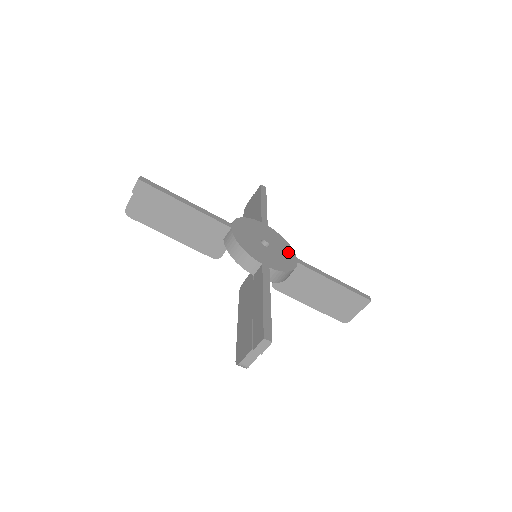
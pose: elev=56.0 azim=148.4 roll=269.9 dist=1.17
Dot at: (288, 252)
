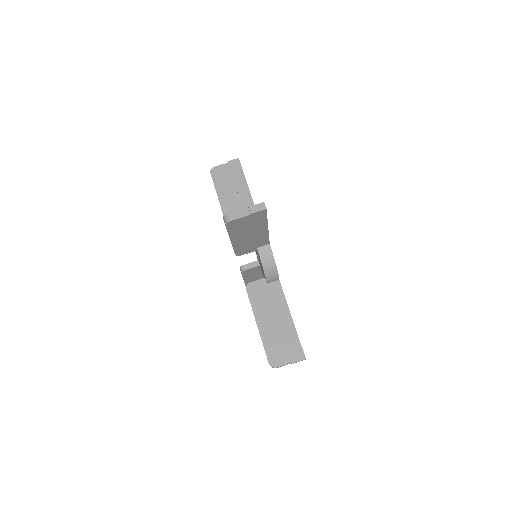
Dot at: occluded
